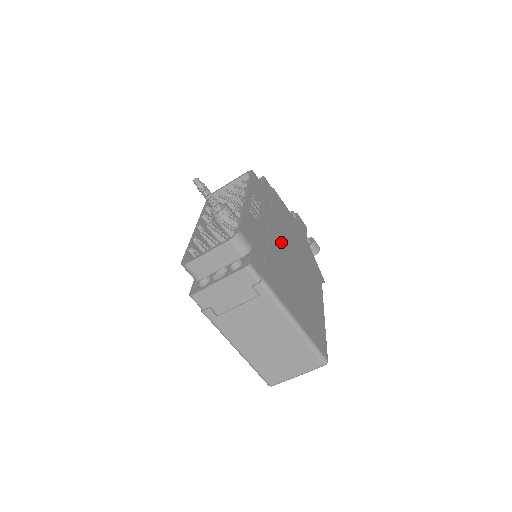
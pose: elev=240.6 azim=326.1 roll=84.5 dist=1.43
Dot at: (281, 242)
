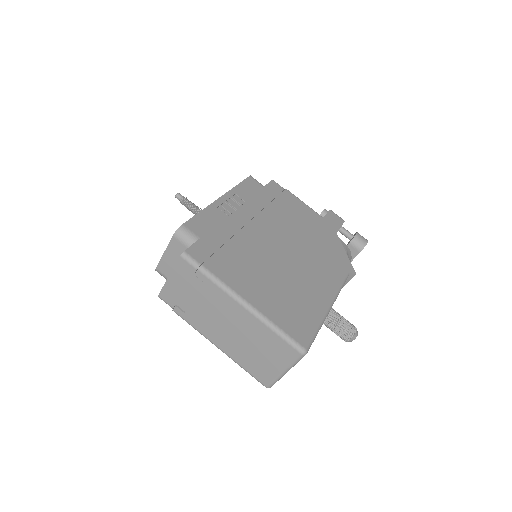
Dot at: (268, 235)
